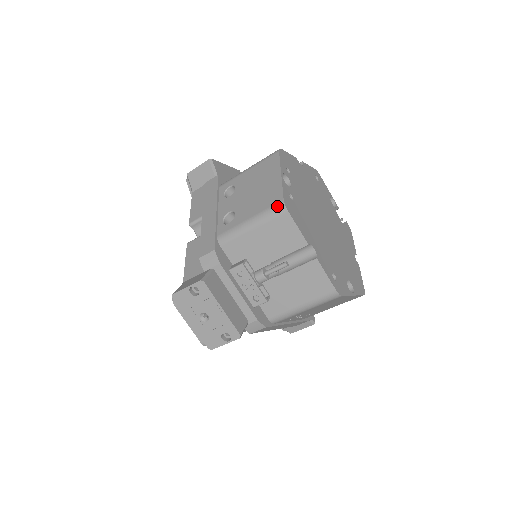
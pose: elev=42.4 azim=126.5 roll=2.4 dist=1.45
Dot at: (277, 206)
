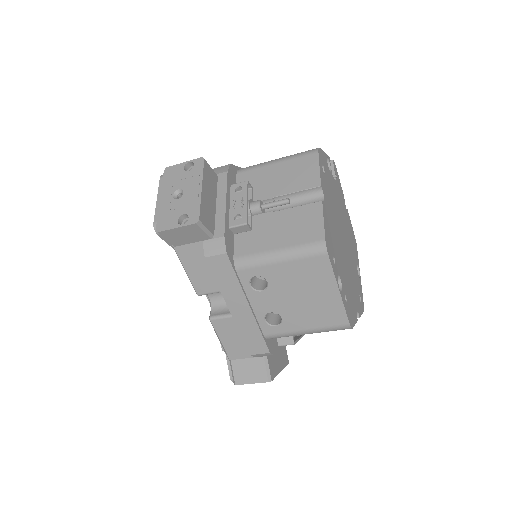
Dot at: (342, 328)
